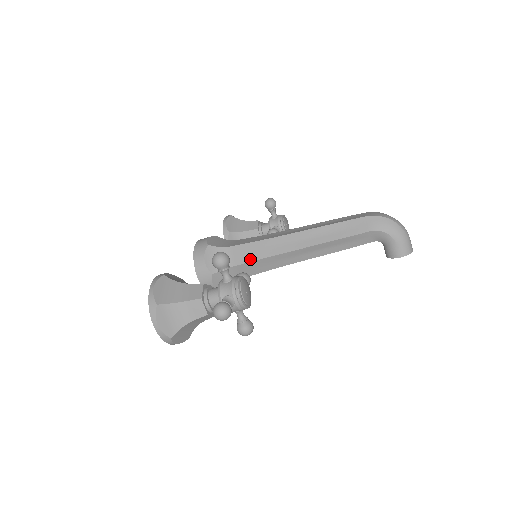
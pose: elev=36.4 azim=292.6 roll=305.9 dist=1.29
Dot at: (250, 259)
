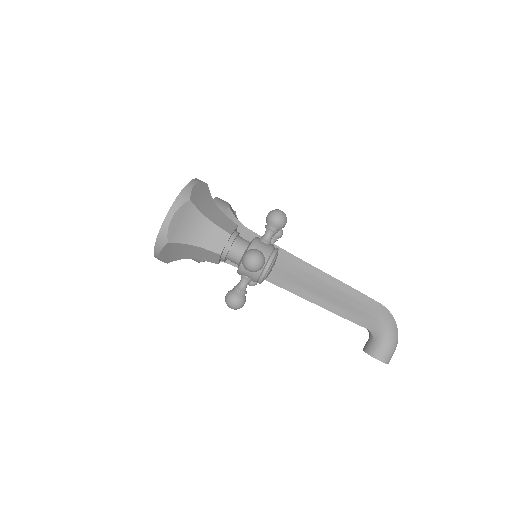
Dot at: occluded
